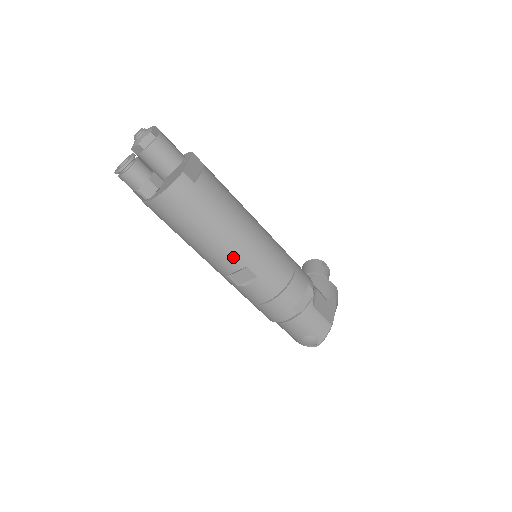
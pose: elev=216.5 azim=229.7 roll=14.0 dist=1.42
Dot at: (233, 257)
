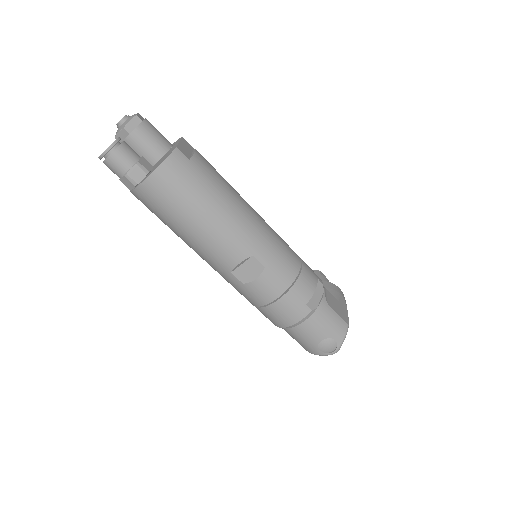
Dot at: (237, 244)
